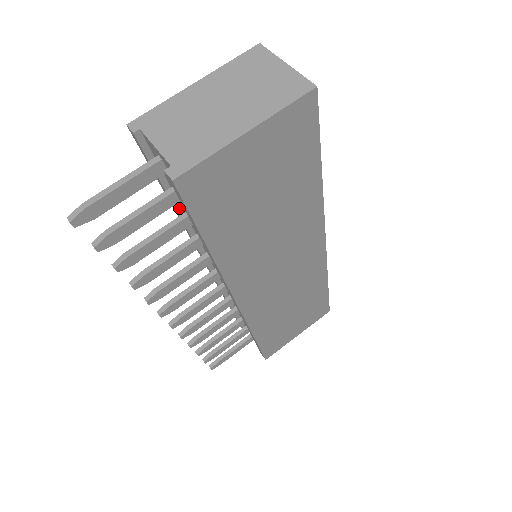
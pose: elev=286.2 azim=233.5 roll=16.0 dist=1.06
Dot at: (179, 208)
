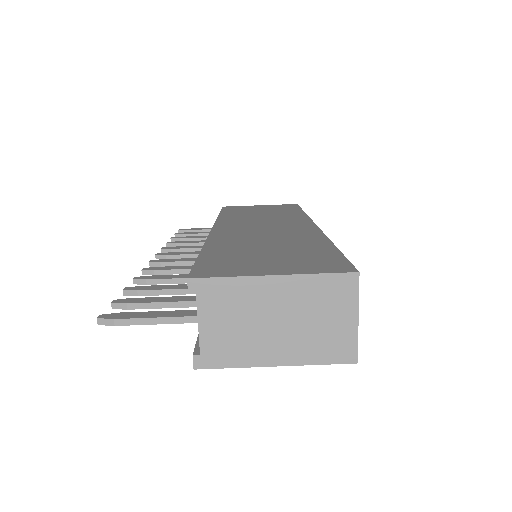
Dot at: occluded
